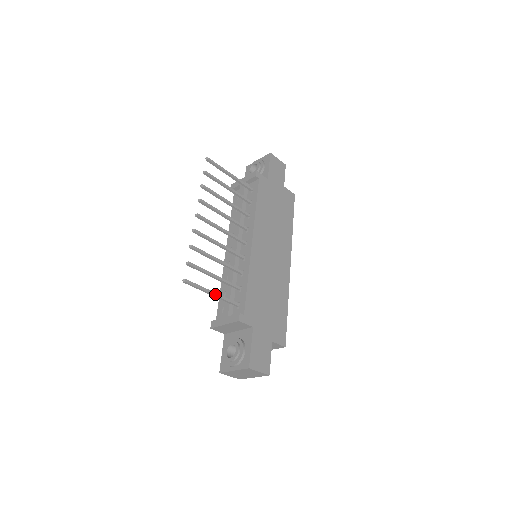
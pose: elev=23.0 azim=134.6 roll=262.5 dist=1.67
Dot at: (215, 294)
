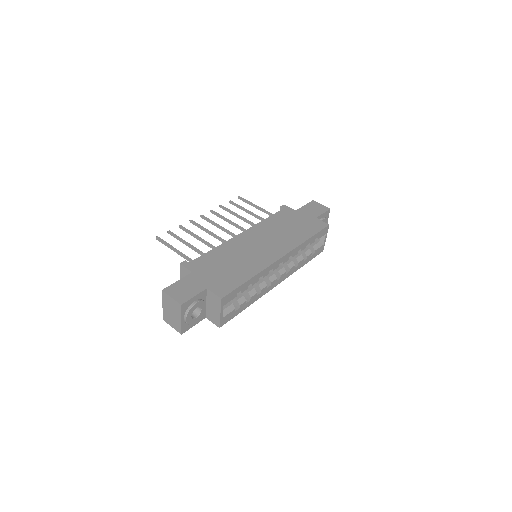
Dot at: (177, 251)
